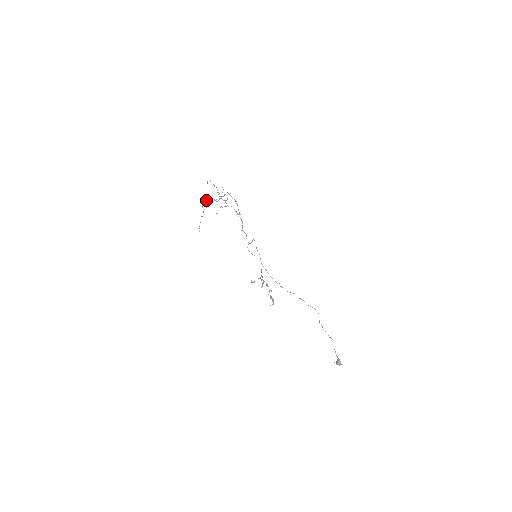
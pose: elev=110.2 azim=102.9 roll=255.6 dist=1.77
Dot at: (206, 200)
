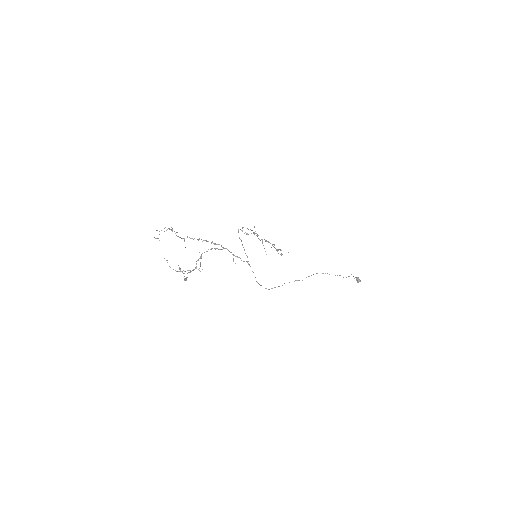
Dot at: occluded
